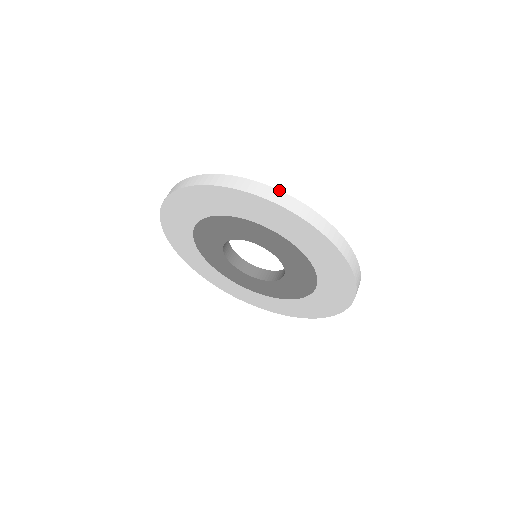
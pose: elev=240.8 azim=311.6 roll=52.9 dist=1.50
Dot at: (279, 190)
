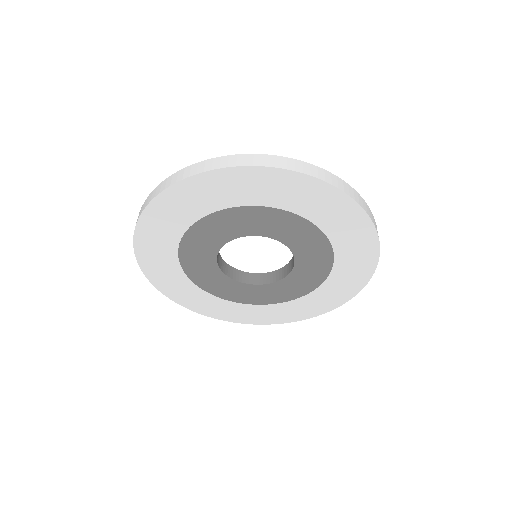
Dot at: (205, 160)
